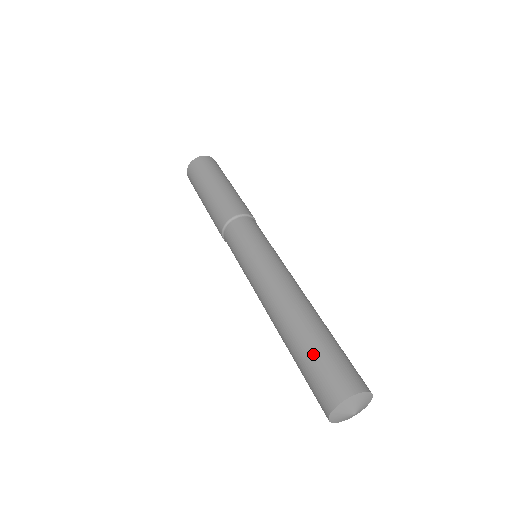
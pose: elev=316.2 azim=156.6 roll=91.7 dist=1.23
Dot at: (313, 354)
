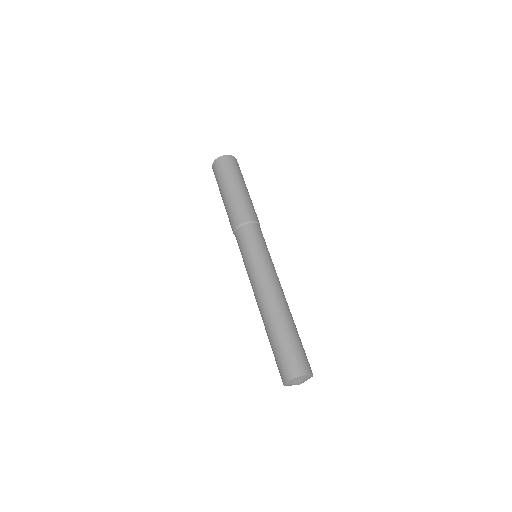
Dot at: (295, 340)
